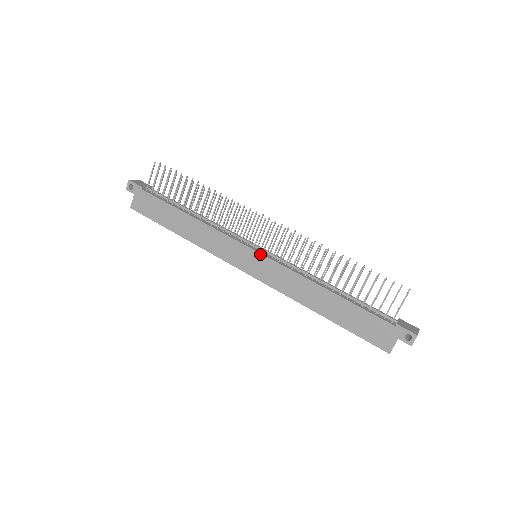
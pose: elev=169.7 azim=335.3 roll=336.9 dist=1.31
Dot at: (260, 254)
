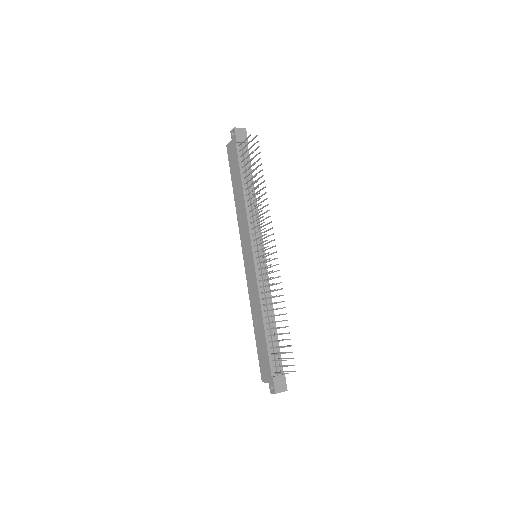
Dot at: (253, 260)
